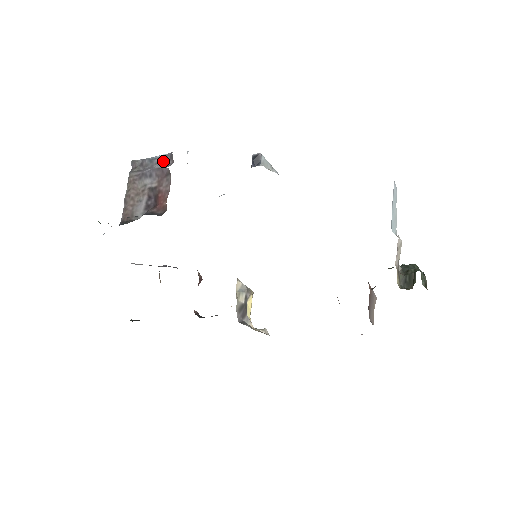
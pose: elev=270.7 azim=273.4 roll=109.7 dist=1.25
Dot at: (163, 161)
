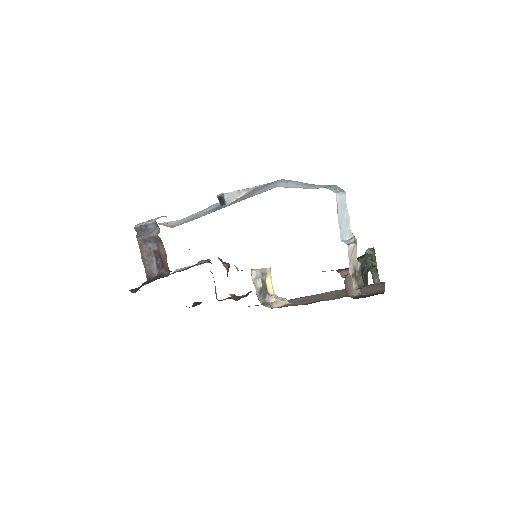
Dot at: (153, 228)
